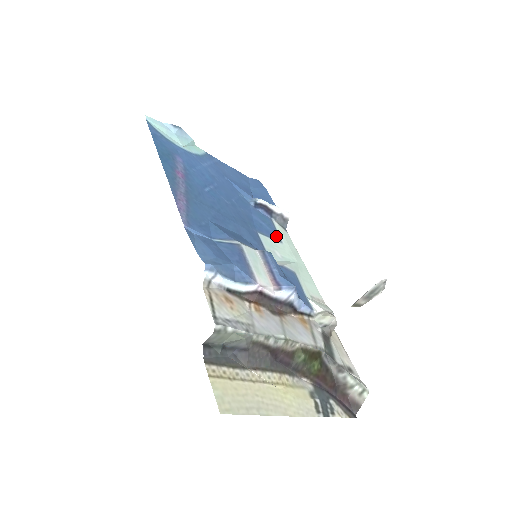
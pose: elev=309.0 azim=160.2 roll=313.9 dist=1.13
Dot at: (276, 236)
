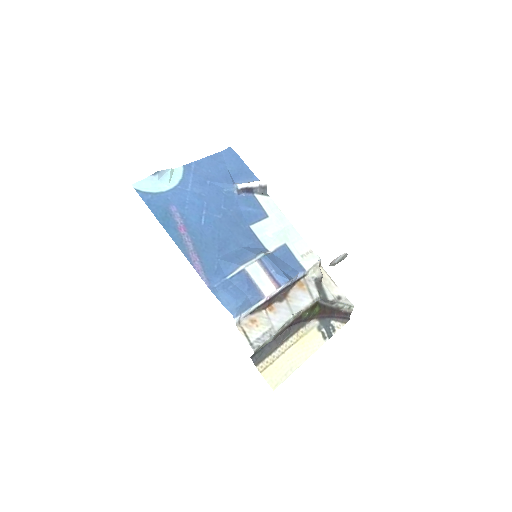
Dot at: (263, 214)
